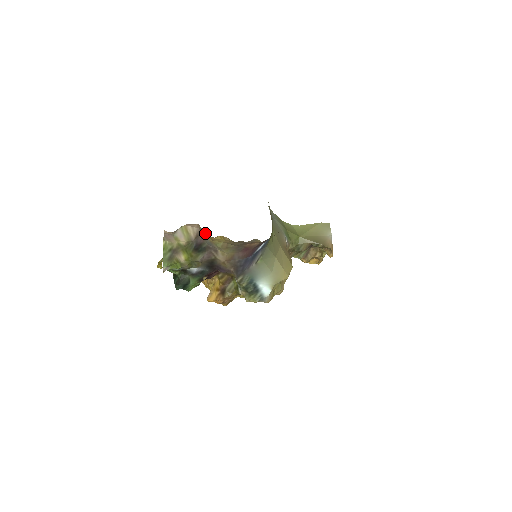
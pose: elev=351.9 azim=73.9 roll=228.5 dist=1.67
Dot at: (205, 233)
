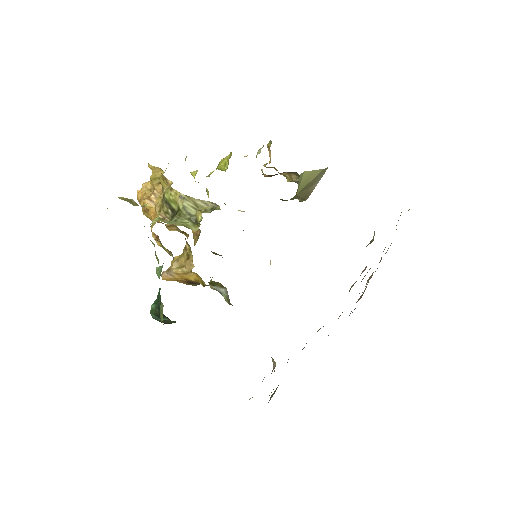
Dot at: occluded
